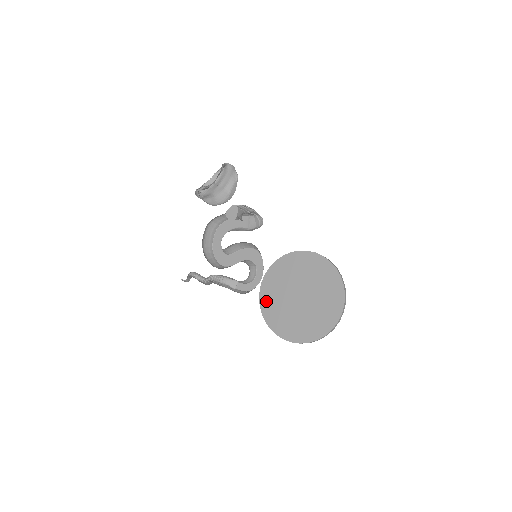
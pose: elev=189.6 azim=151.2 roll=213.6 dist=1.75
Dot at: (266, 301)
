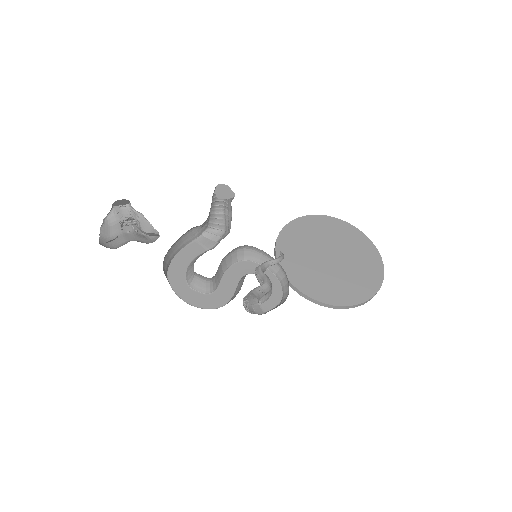
Dot at: (311, 288)
